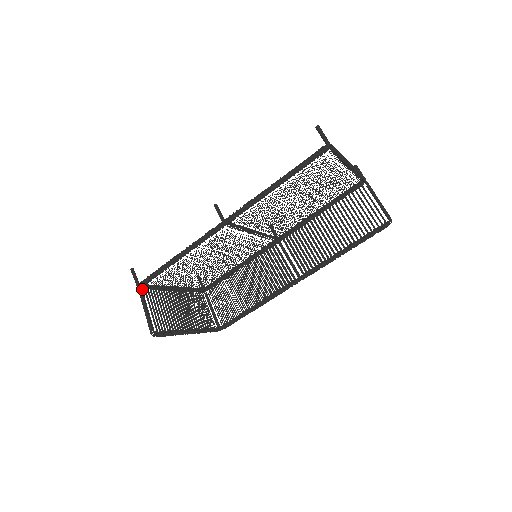
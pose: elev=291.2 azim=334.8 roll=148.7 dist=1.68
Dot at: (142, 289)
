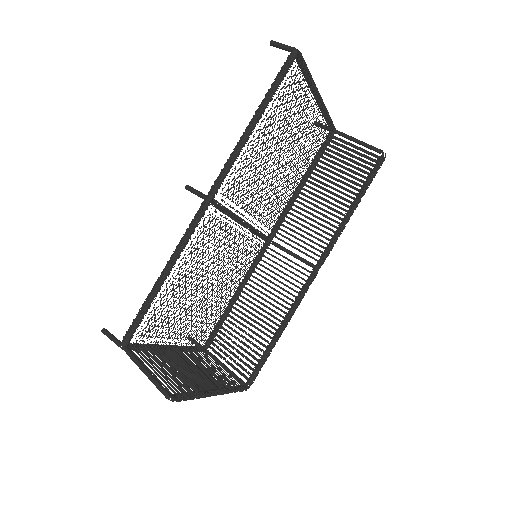
Dot at: occluded
